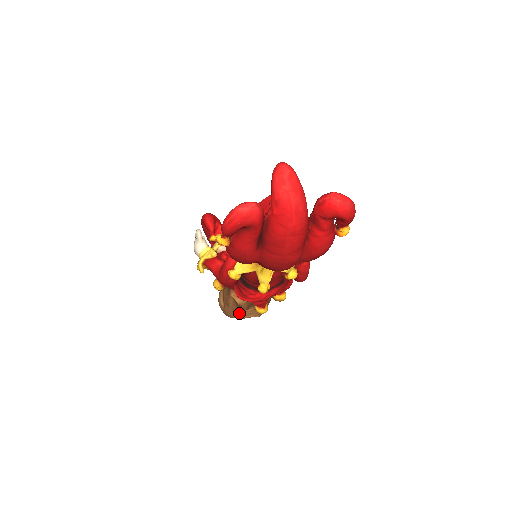
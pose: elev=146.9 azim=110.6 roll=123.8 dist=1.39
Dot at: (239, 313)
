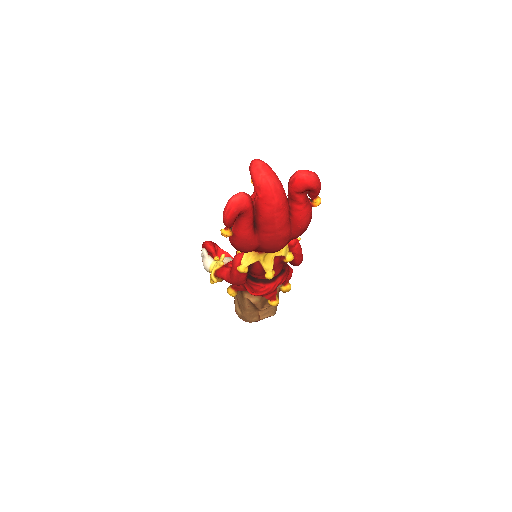
Dot at: (256, 315)
